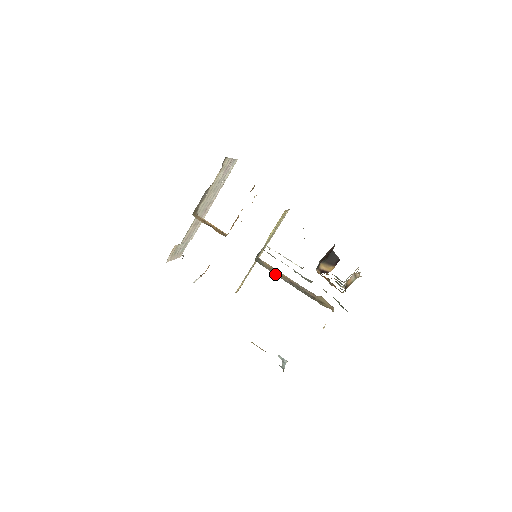
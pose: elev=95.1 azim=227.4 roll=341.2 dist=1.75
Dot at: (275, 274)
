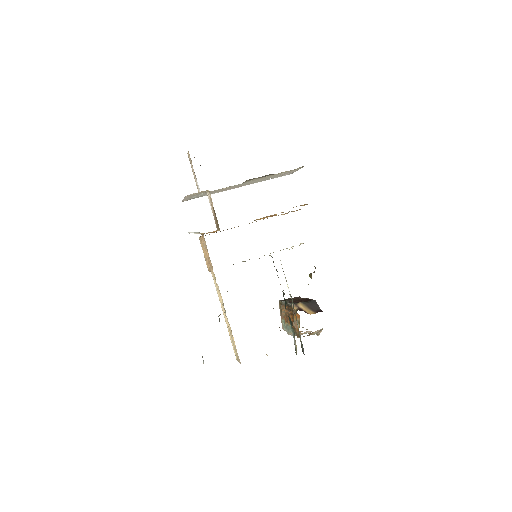
Dot at: occluded
